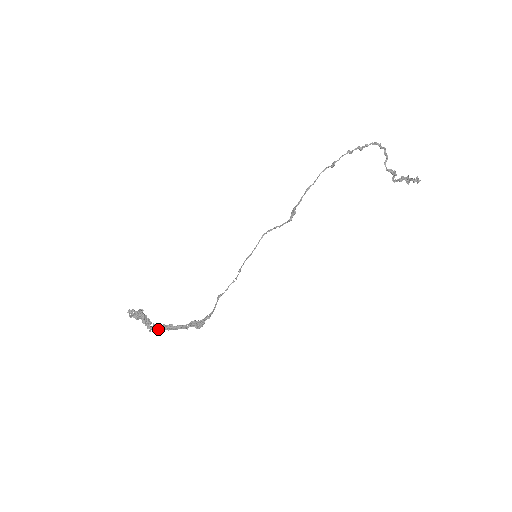
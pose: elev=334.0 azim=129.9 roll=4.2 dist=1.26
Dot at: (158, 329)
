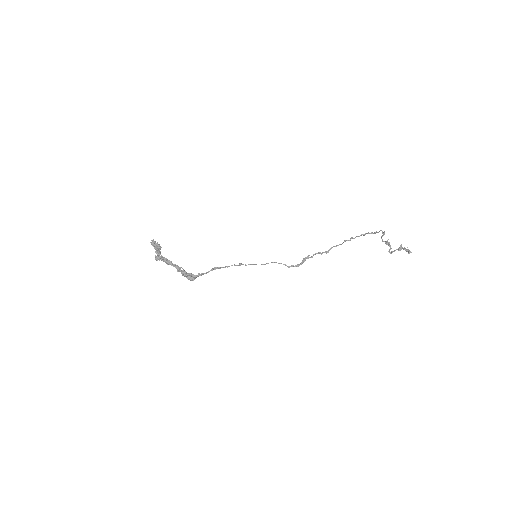
Dot at: (161, 260)
